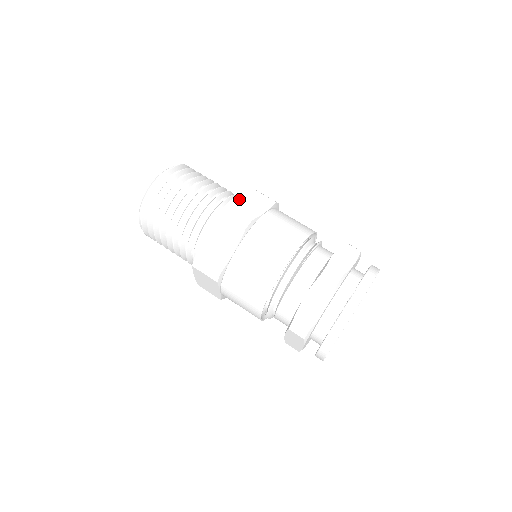
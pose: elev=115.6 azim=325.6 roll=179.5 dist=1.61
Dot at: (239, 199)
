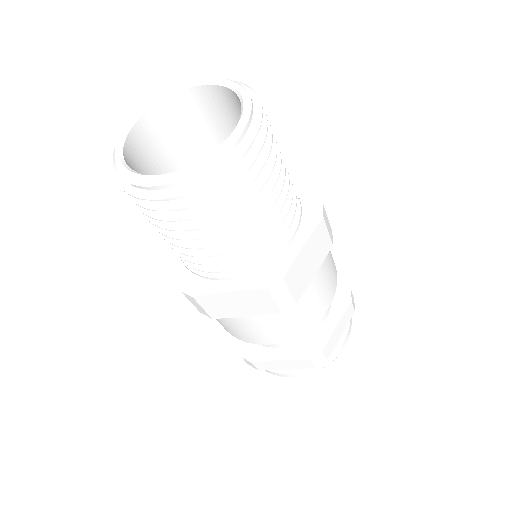
Dot at: (301, 258)
